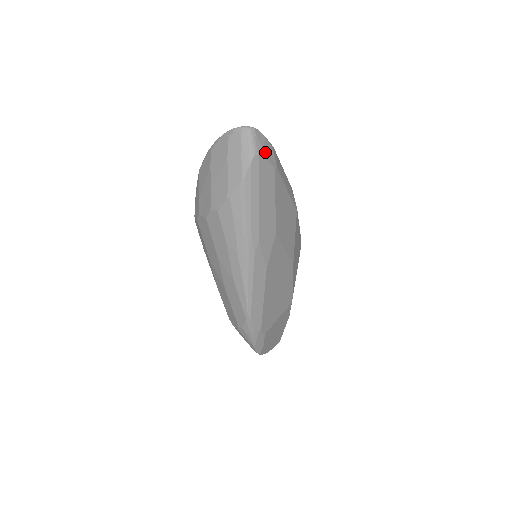
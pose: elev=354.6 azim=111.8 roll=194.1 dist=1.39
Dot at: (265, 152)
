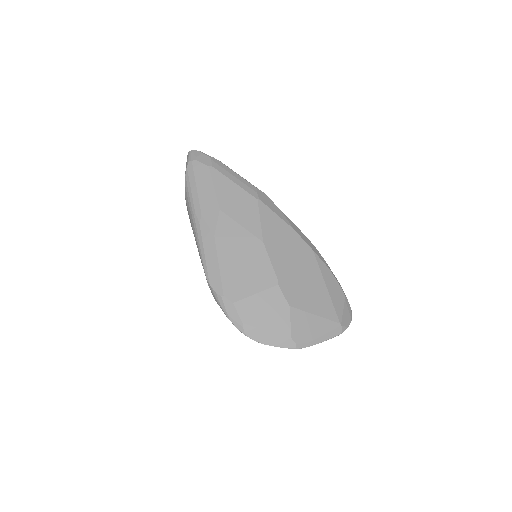
Dot at: (199, 159)
